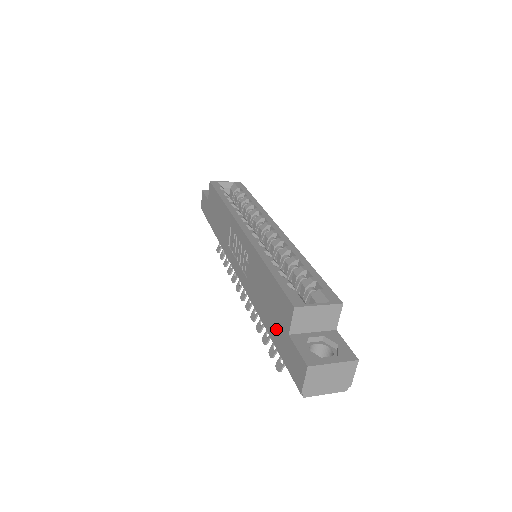
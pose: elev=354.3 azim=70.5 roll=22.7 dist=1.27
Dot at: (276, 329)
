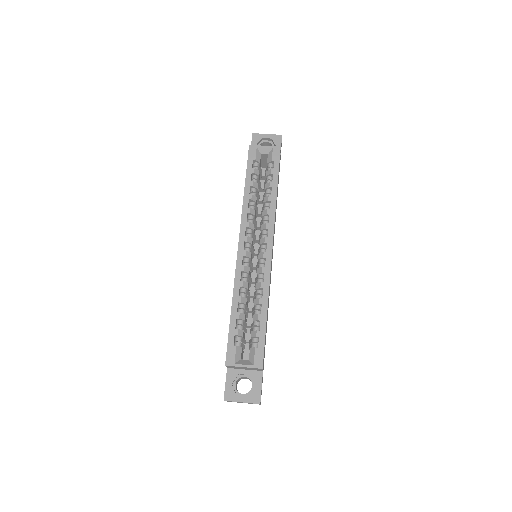
Dot at: occluded
